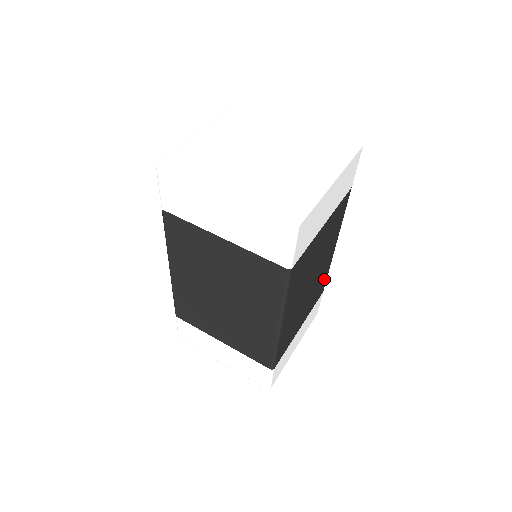
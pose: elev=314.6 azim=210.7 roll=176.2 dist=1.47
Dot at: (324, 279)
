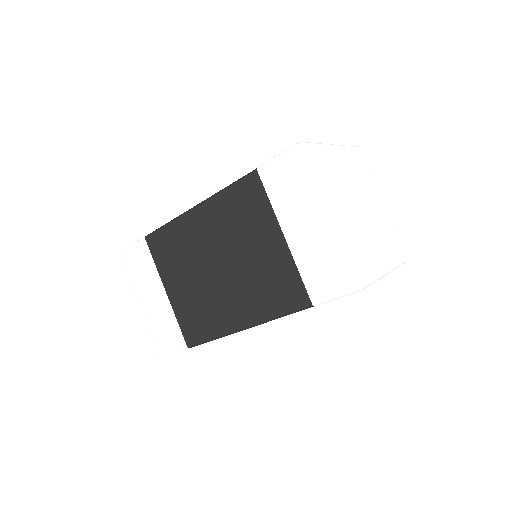
Dot at: occluded
